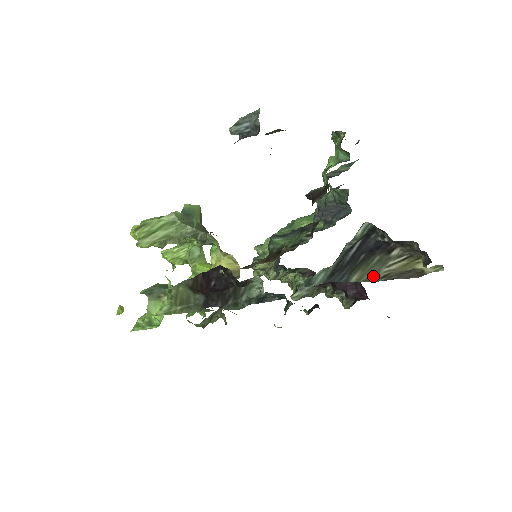
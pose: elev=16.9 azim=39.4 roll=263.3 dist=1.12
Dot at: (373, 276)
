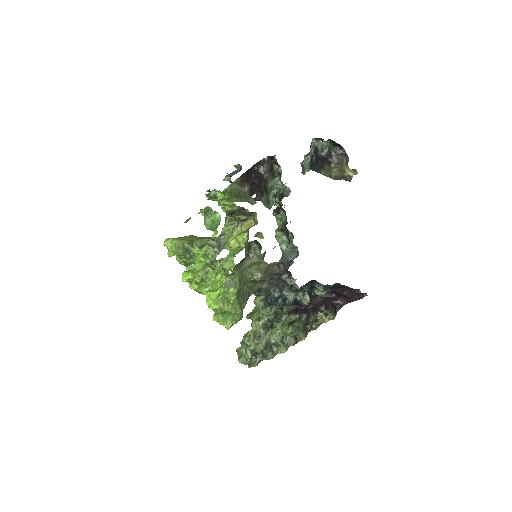
Dot at: (330, 176)
